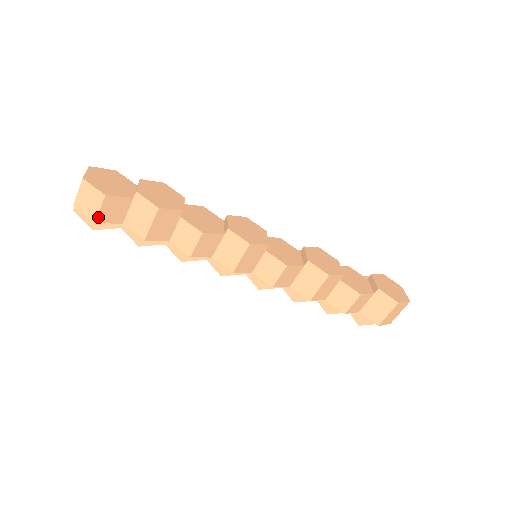
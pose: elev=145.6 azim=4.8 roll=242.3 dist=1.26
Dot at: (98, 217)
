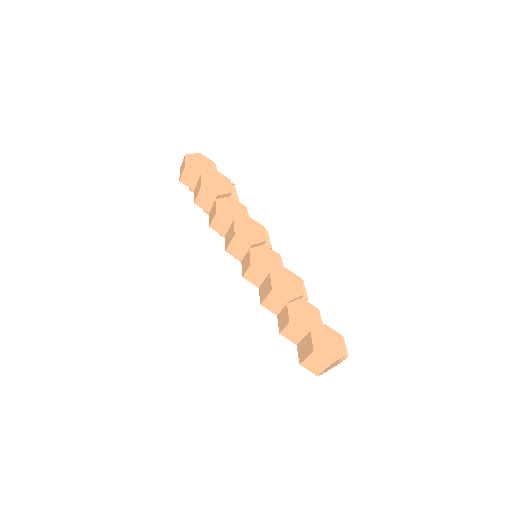
Dot at: (181, 179)
